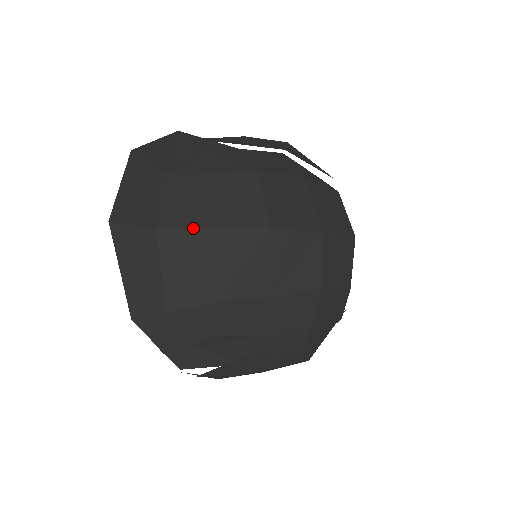
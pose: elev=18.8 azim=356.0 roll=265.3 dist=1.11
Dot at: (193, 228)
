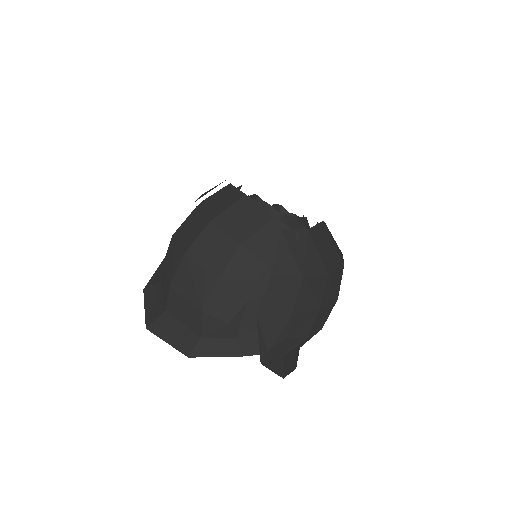
Dot at: (169, 292)
